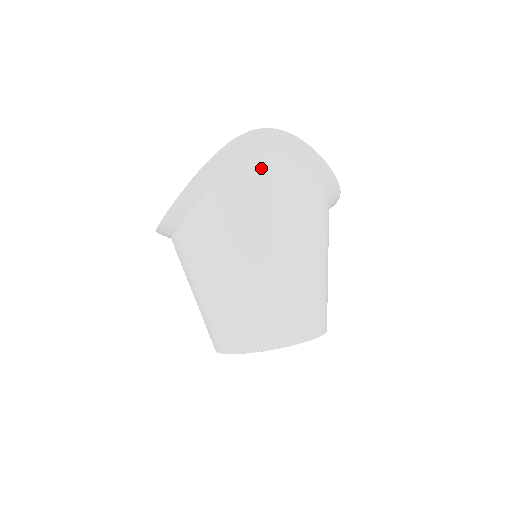
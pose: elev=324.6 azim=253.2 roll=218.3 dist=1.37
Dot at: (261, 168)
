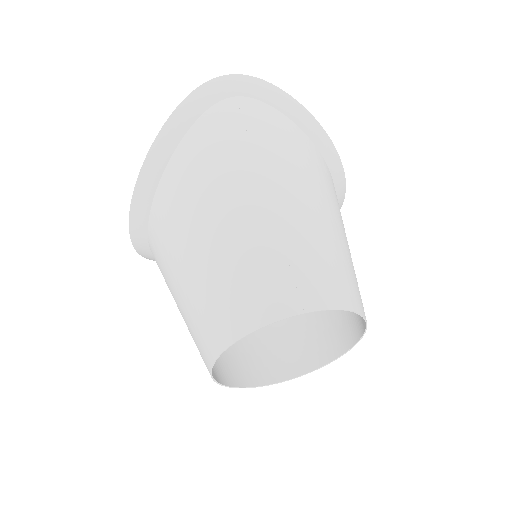
Dot at: (235, 111)
